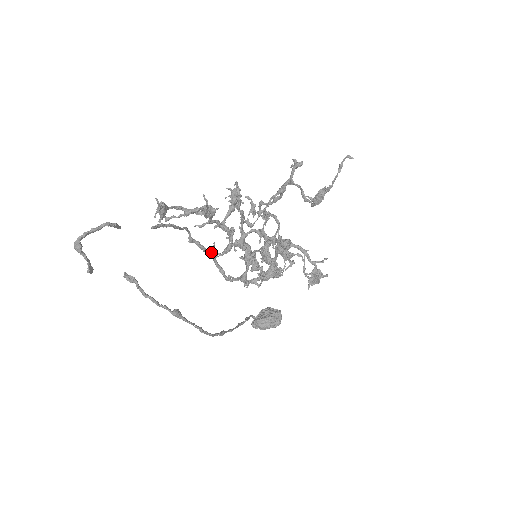
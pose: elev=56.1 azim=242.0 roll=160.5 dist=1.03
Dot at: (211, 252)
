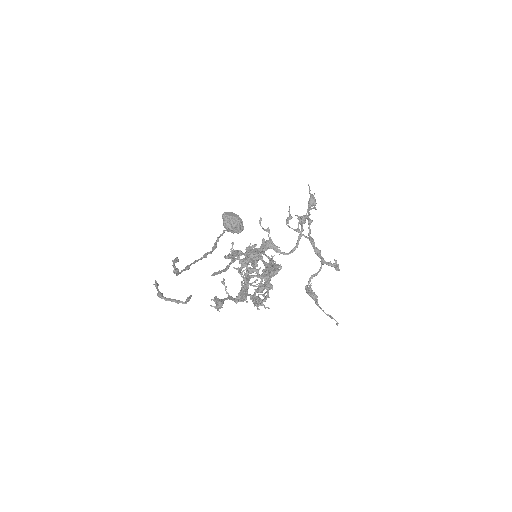
Dot at: occluded
